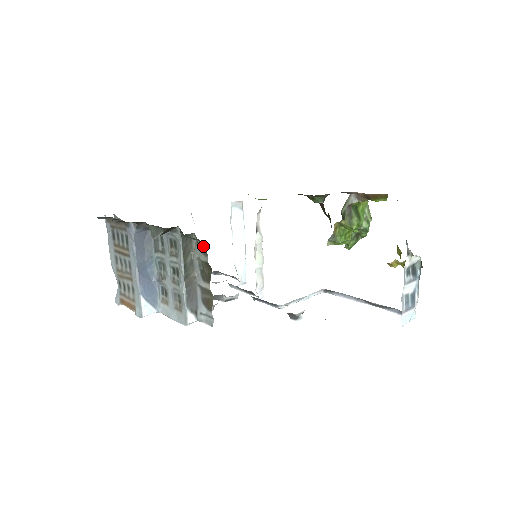
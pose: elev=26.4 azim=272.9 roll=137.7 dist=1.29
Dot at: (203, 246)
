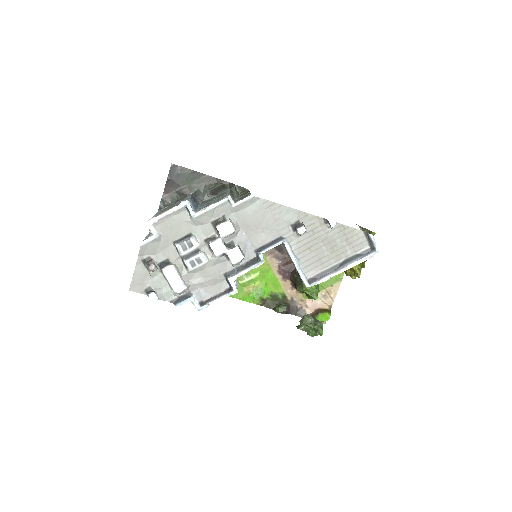
Dot at: (245, 189)
